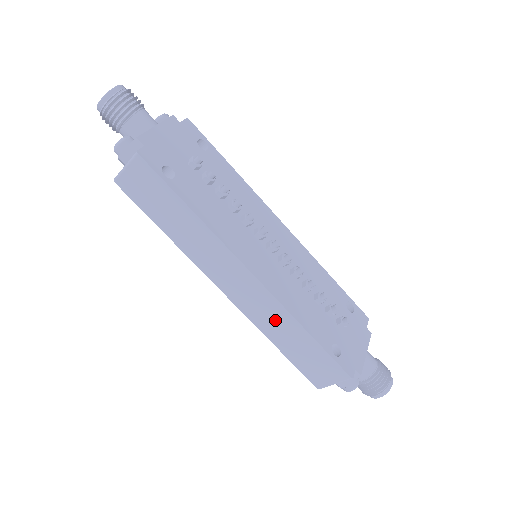
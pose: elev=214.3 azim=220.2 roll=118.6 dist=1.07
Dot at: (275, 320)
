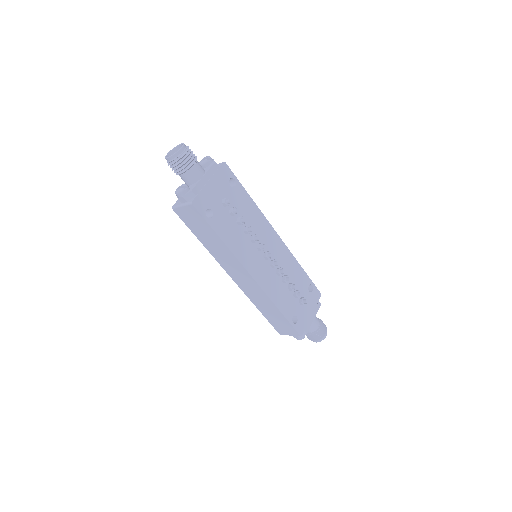
Dot at: (261, 300)
